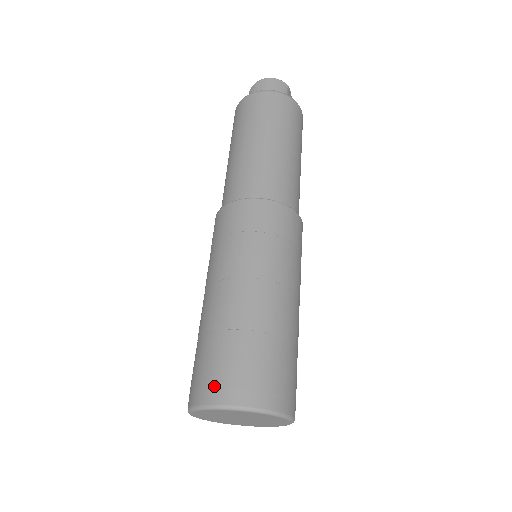
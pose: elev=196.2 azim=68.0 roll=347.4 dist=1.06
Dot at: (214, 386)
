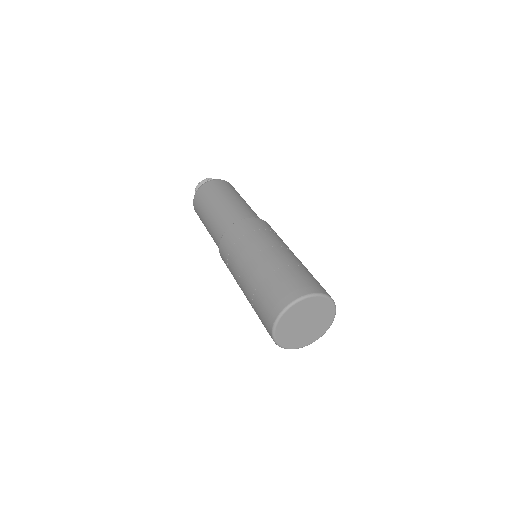
Dot at: (271, 310)
